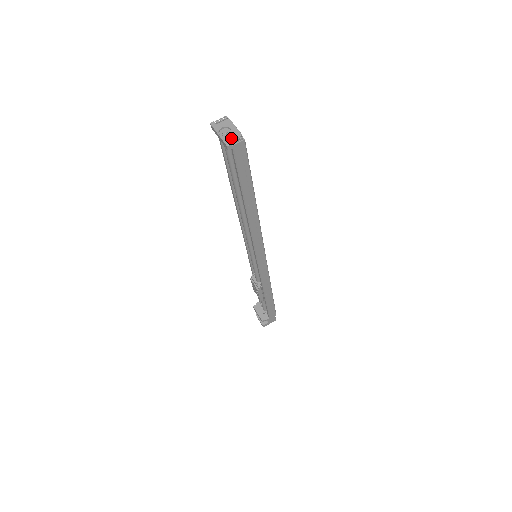
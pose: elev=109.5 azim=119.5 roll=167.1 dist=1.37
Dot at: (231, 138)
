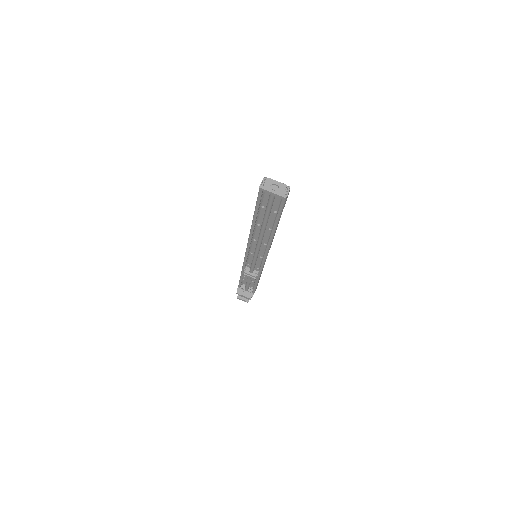
Dot at: (283, 191)
